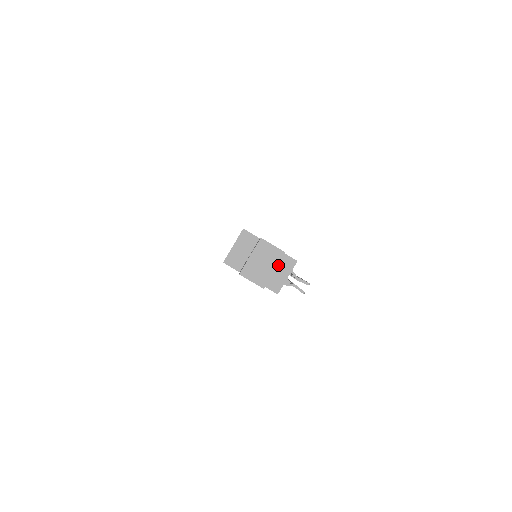
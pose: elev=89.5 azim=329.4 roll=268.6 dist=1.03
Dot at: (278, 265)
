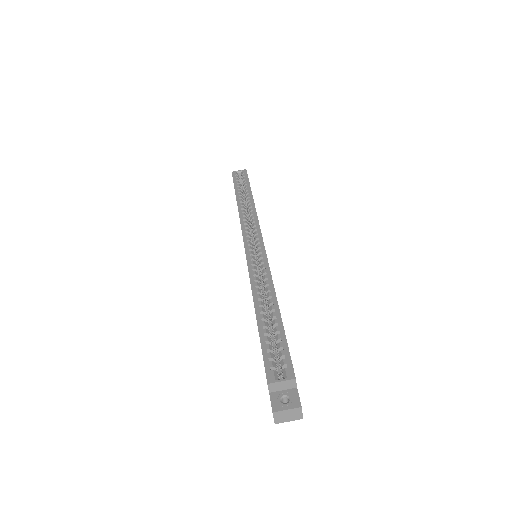
Dot at: occluded
